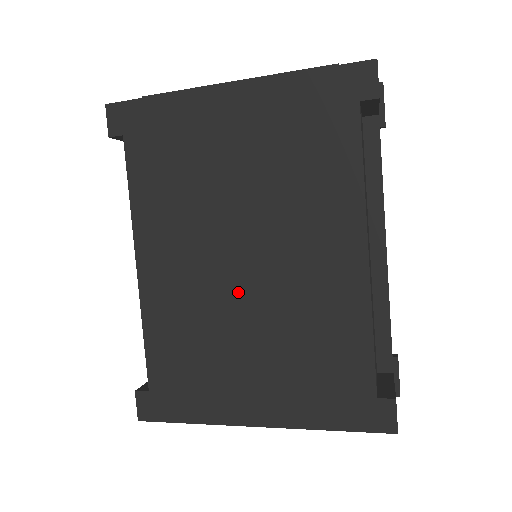
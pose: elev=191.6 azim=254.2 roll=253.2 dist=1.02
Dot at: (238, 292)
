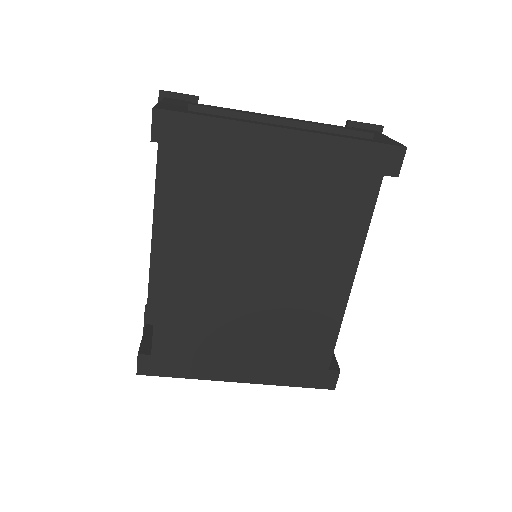
Dot at: (248, 294)
